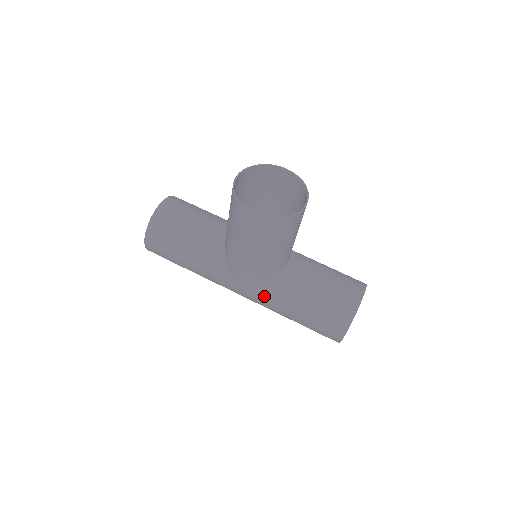
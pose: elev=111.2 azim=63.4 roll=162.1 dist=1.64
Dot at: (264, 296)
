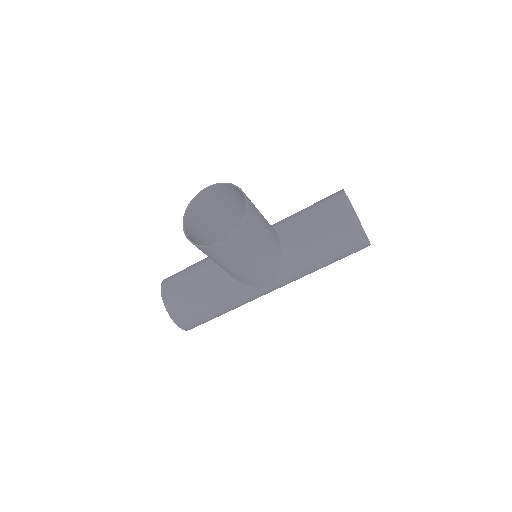
Dot at: (290, 275)
